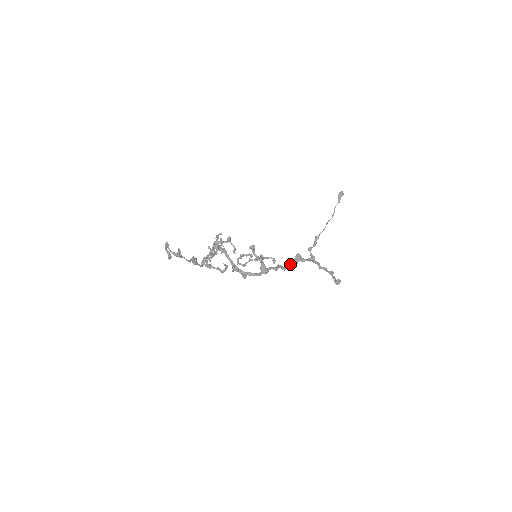
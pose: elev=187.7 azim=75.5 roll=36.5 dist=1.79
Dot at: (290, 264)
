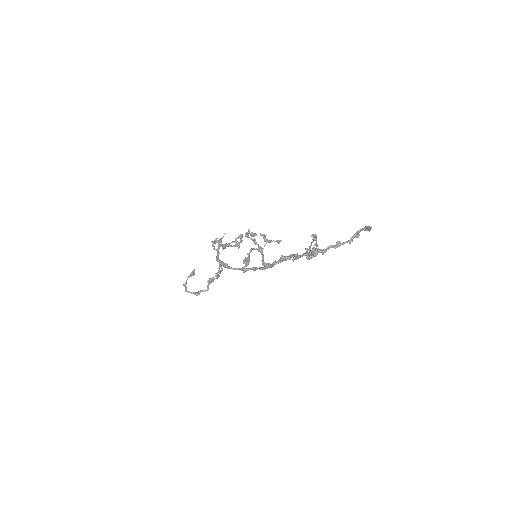
Dot at: occluded
